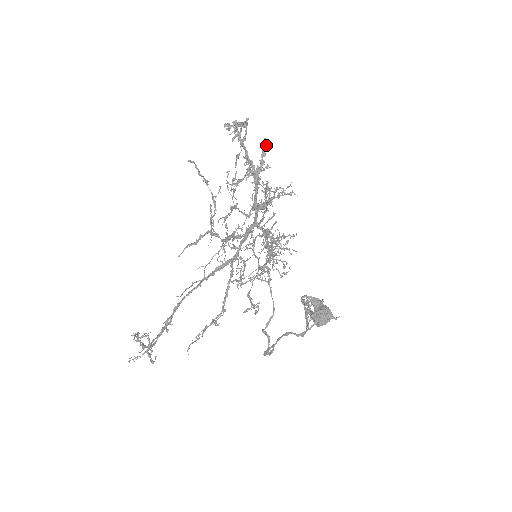
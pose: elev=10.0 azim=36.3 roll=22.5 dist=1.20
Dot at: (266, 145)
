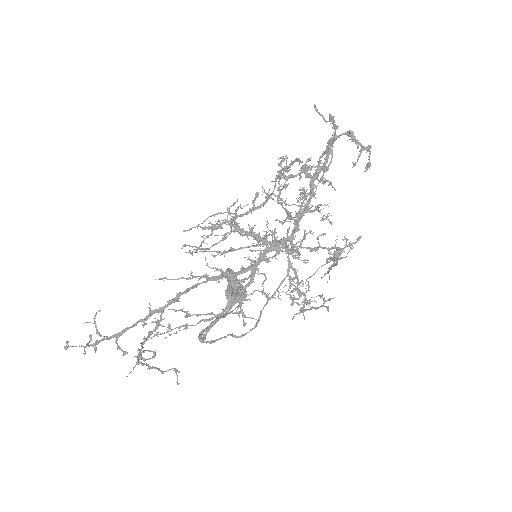
Dot at: (332, 150)
